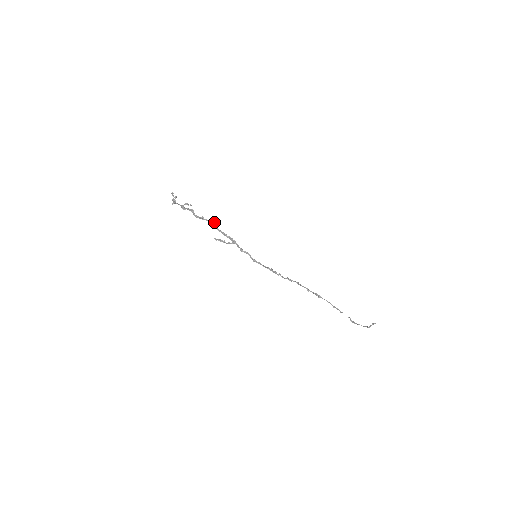
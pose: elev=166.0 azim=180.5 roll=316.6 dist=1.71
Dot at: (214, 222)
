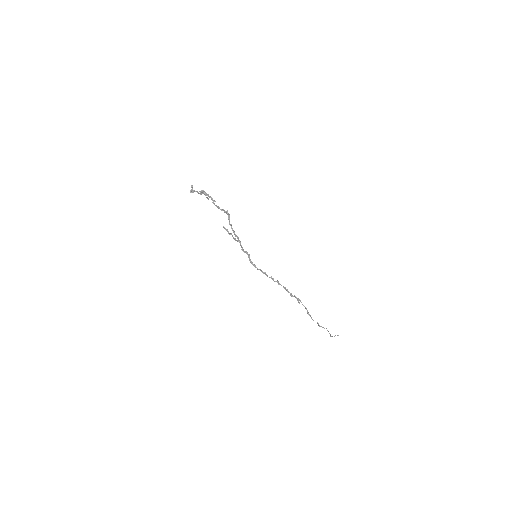
Dot at: occluded
